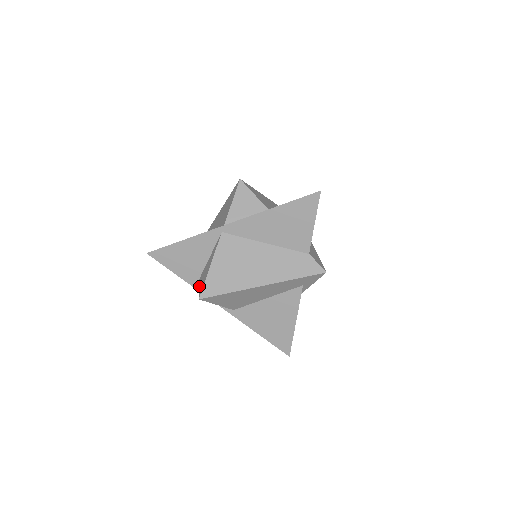
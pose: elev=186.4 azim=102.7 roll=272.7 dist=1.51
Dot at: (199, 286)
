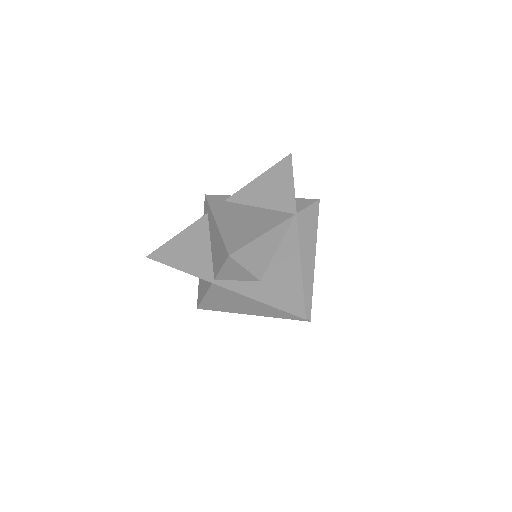
Dot at: (198, 289)
